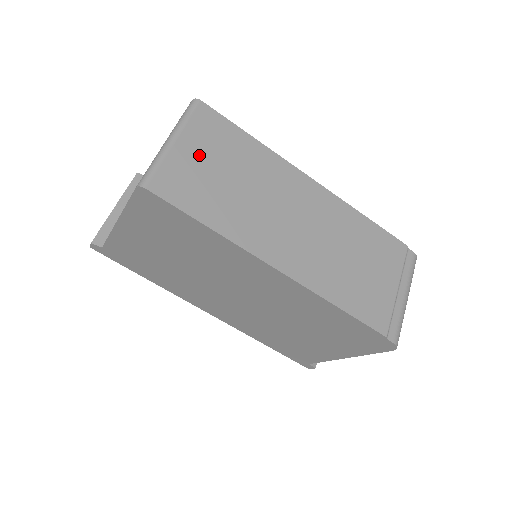
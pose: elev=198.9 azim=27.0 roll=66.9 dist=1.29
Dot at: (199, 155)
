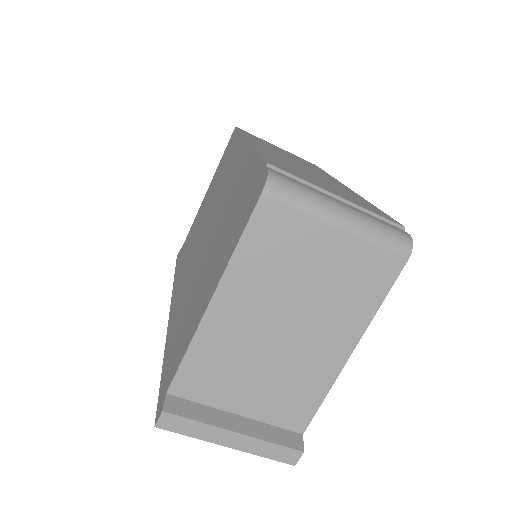
Dot at: occluded
